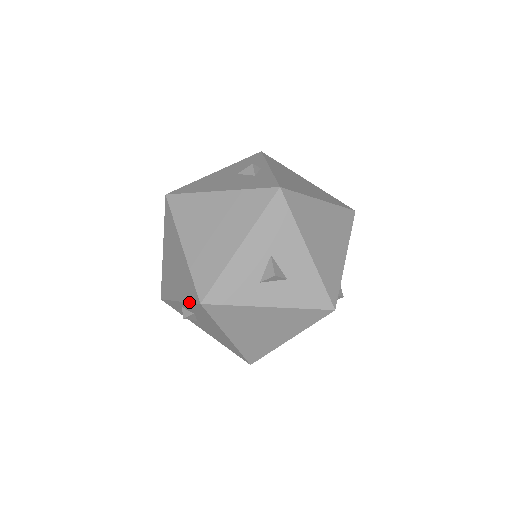
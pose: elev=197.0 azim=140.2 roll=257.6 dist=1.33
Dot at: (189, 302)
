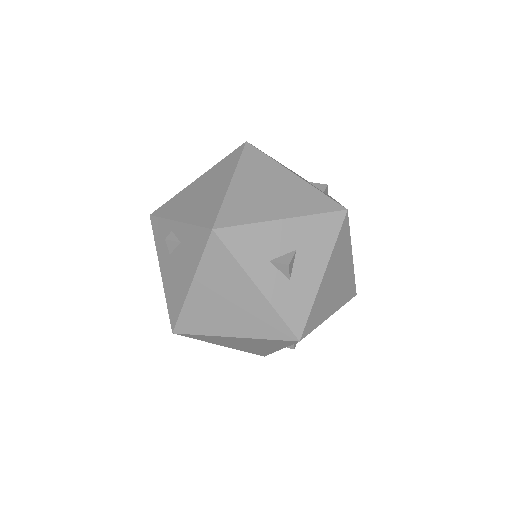
Dot at: (195, 224)
